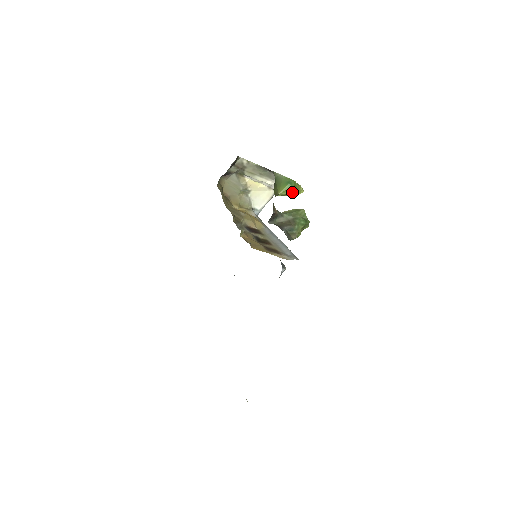
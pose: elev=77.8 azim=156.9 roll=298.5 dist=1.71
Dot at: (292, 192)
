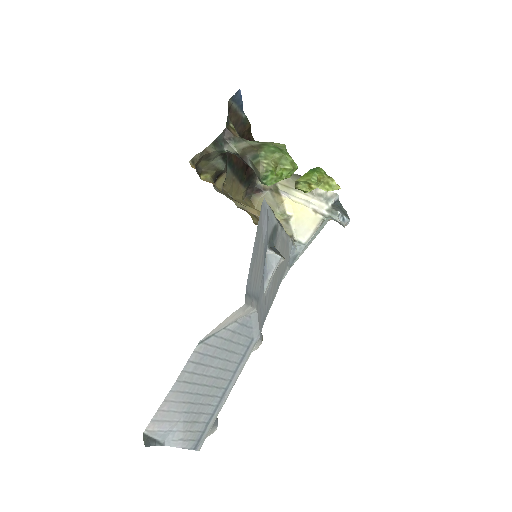
Dot at: (314, 178)
